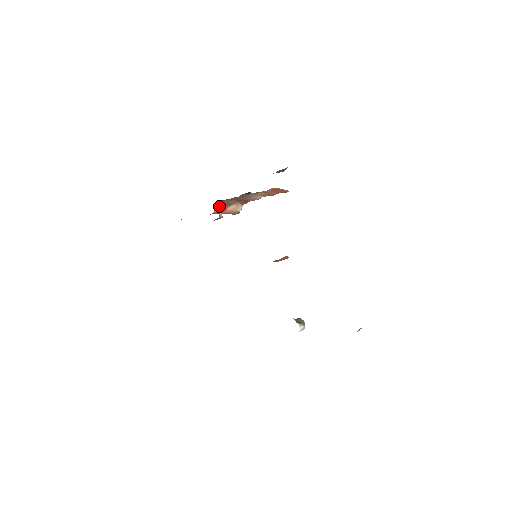
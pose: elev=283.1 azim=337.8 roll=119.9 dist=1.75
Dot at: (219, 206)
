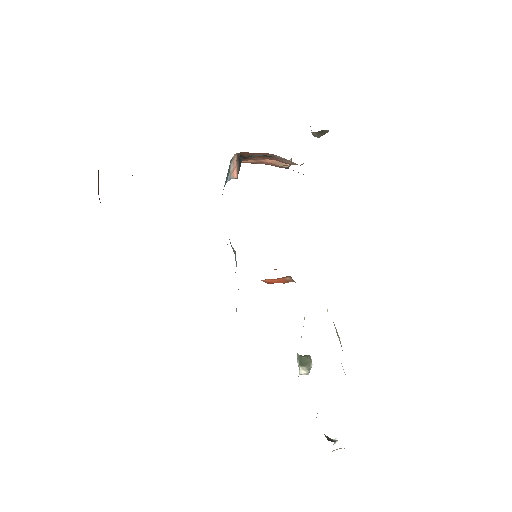
Dot at: (235, 160)
